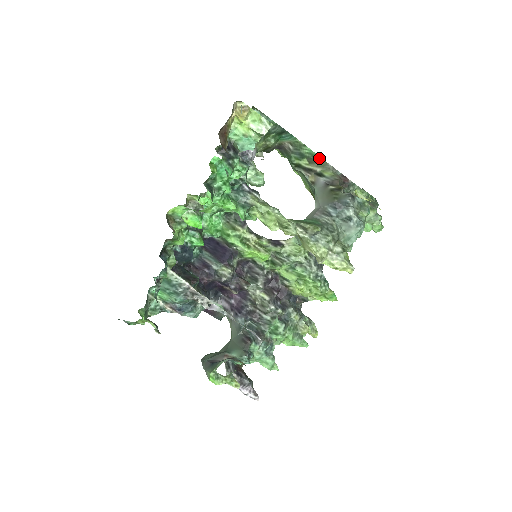
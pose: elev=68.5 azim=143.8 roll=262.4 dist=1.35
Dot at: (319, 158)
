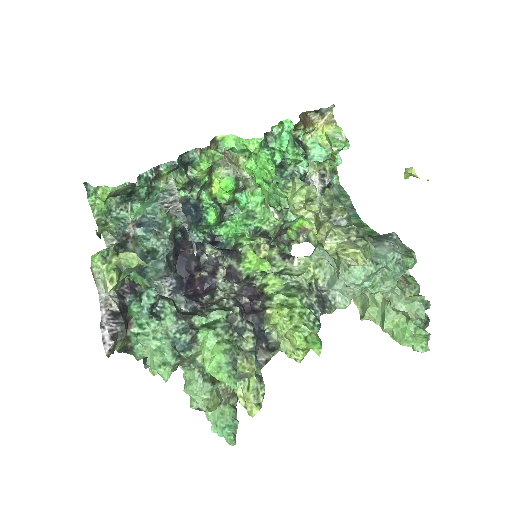
Dot at: occluded
